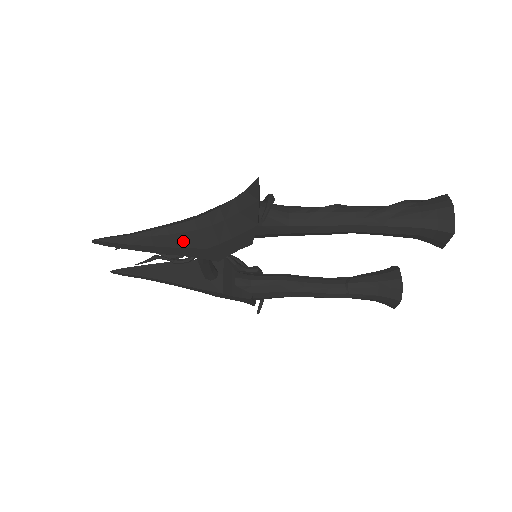
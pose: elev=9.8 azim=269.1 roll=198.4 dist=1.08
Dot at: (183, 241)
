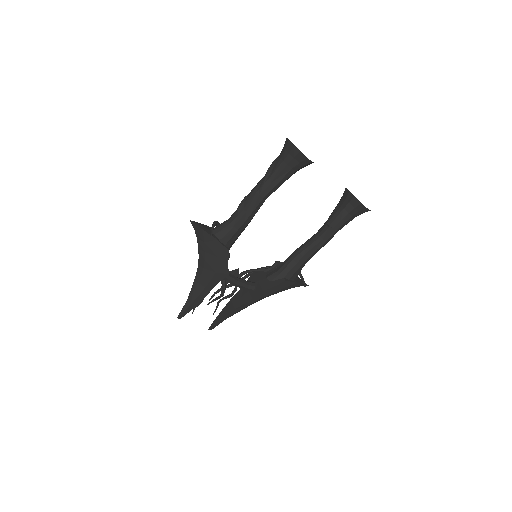
Dot at: (205, 280)
